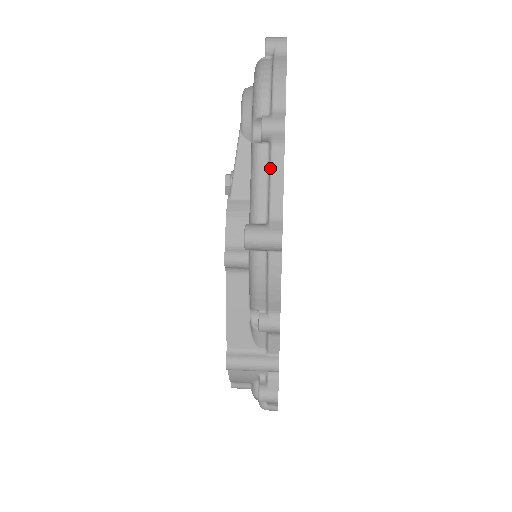
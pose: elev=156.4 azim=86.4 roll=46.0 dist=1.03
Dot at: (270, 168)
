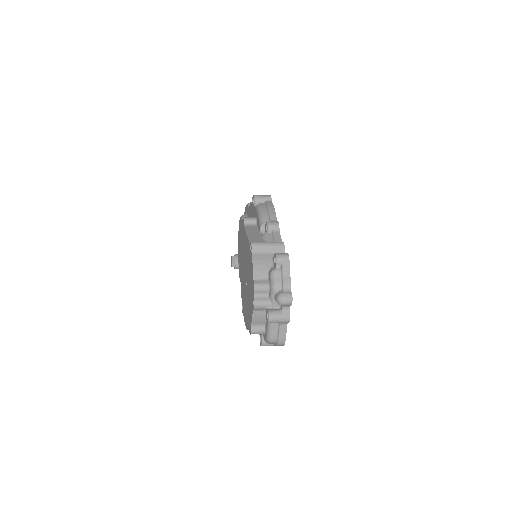
Dot at: occluded
